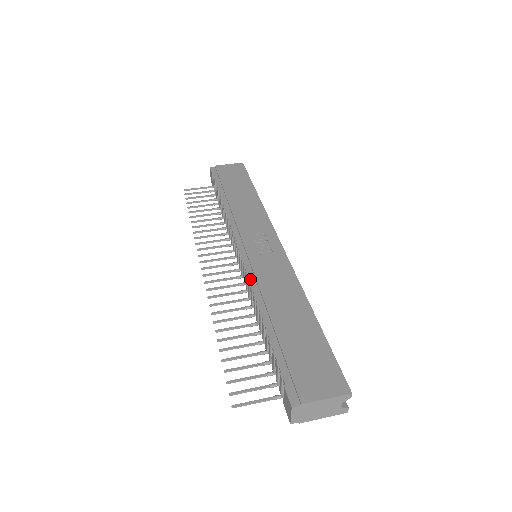
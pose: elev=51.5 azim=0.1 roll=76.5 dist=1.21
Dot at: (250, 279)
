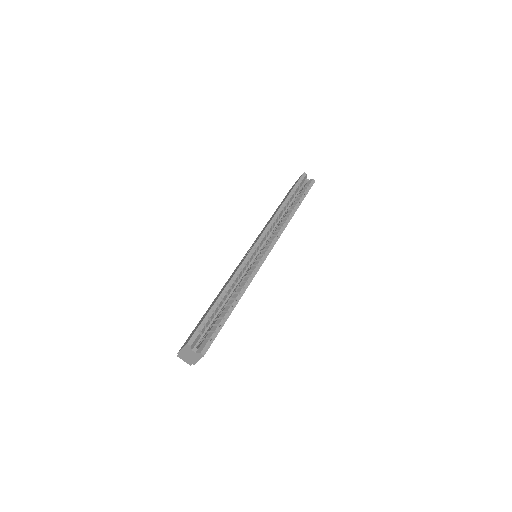
Dot at: occluded
